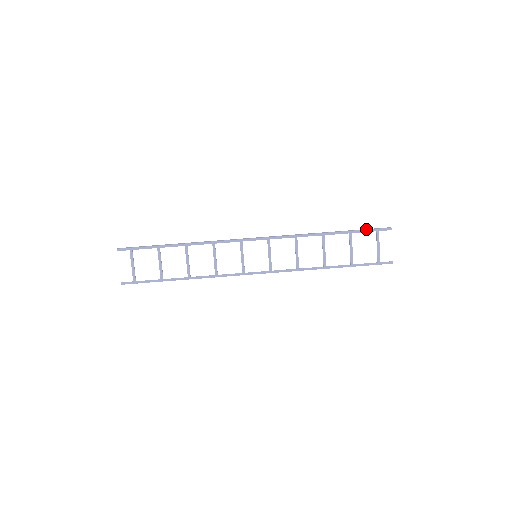
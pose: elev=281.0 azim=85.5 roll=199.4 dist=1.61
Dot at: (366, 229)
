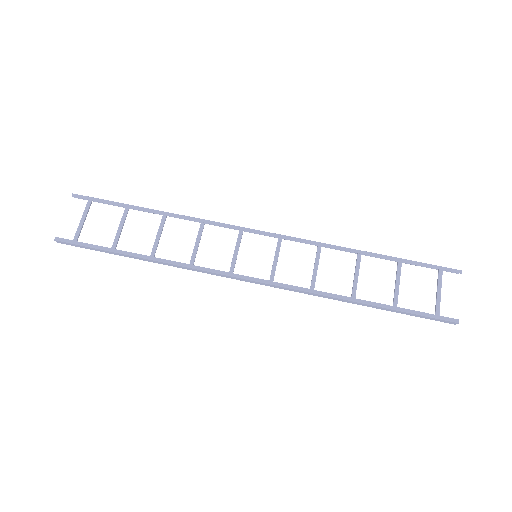
Dot at: occluded
